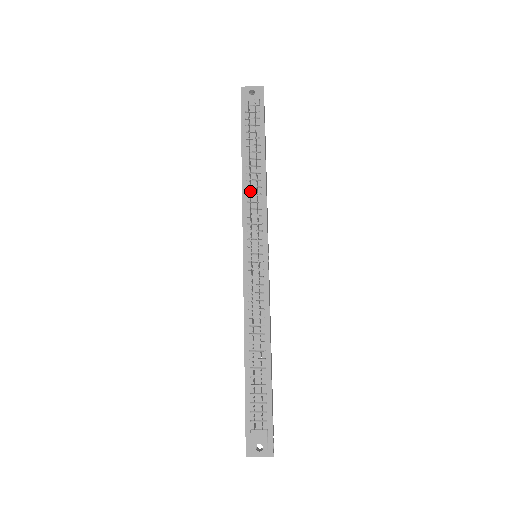
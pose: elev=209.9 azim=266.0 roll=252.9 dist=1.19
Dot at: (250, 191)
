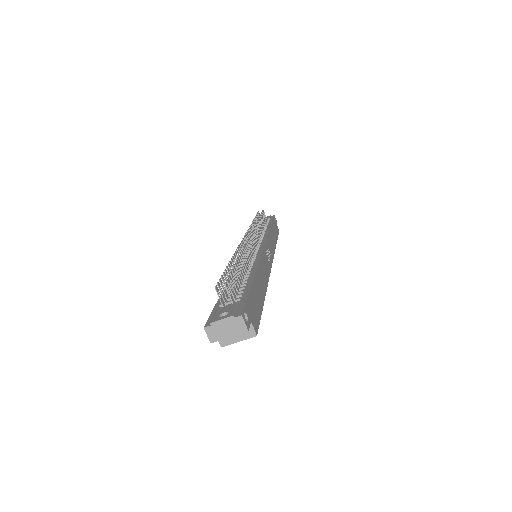
Dot at: occluded
